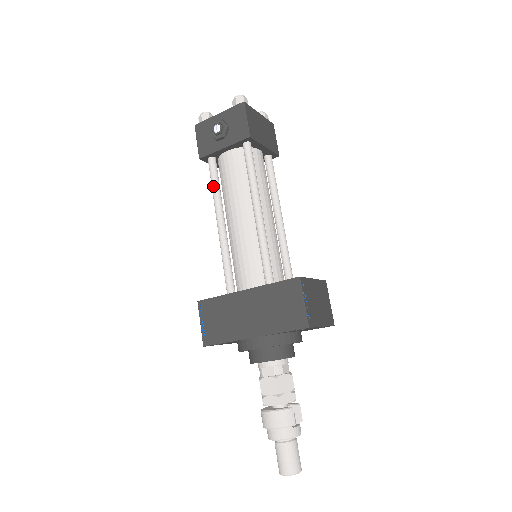
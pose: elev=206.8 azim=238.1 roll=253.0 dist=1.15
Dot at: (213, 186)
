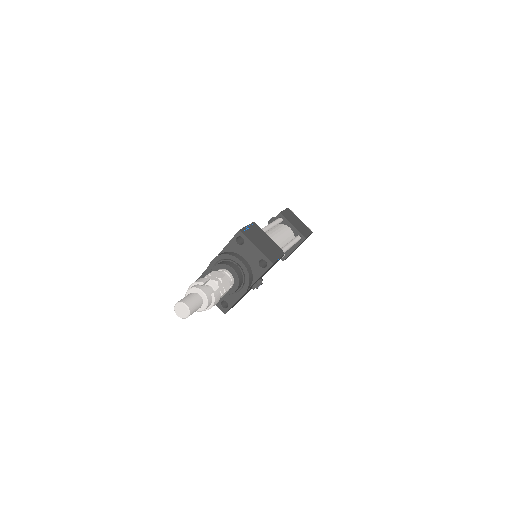
Dot at: occluded
